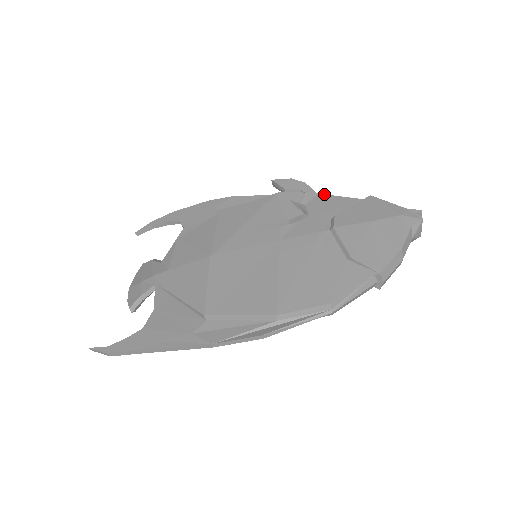
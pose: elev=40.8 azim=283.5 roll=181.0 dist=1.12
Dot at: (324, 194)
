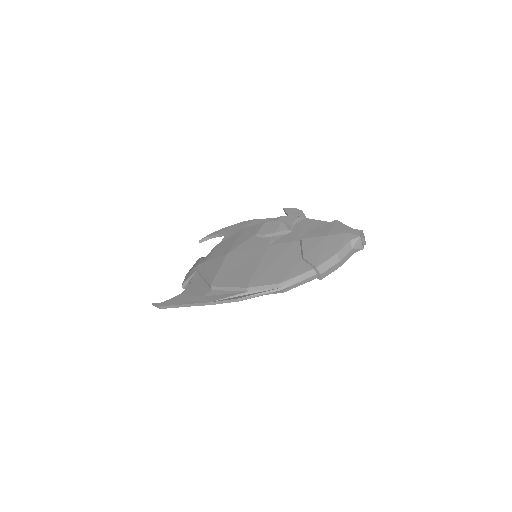
Dot at: occluded
